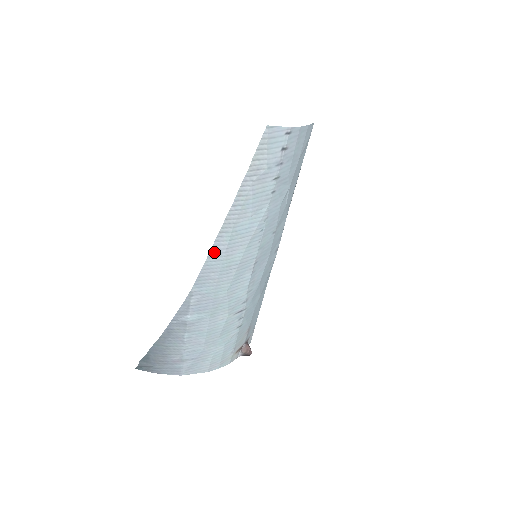
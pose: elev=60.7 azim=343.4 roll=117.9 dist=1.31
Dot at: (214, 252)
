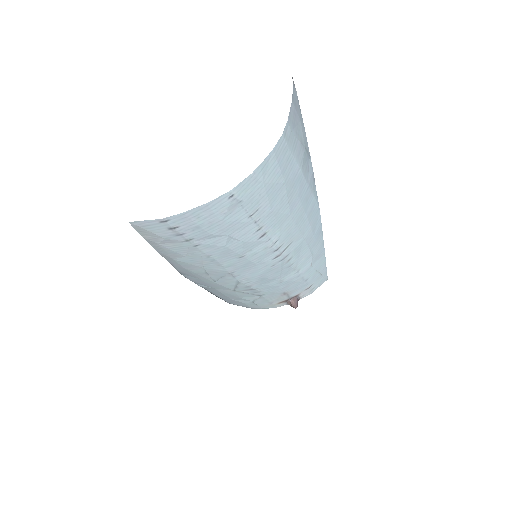
Dot at: (175, 265)
